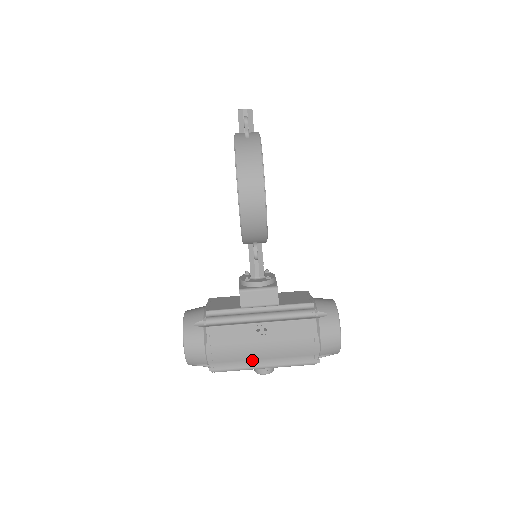
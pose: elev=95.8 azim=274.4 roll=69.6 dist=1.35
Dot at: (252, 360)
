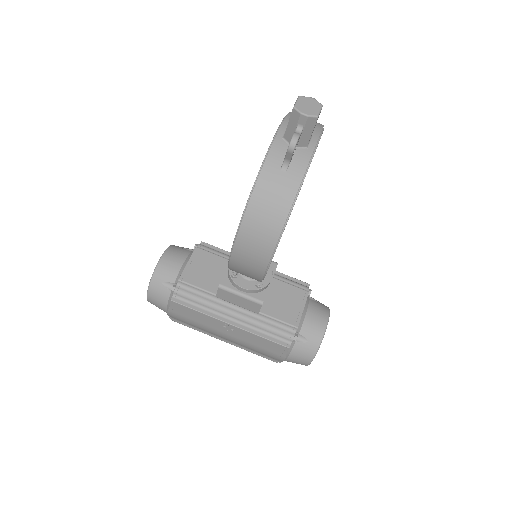
Dot at: (213, 334)
